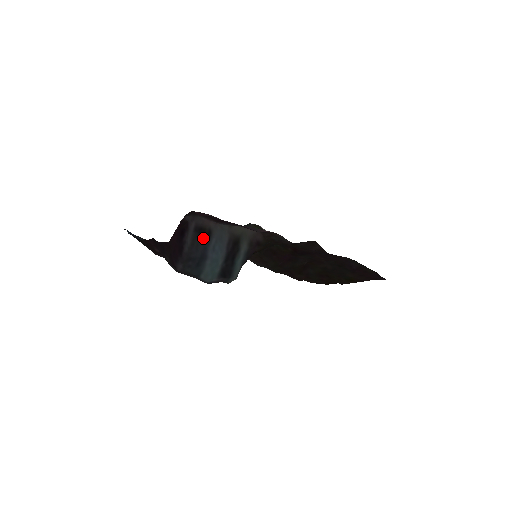
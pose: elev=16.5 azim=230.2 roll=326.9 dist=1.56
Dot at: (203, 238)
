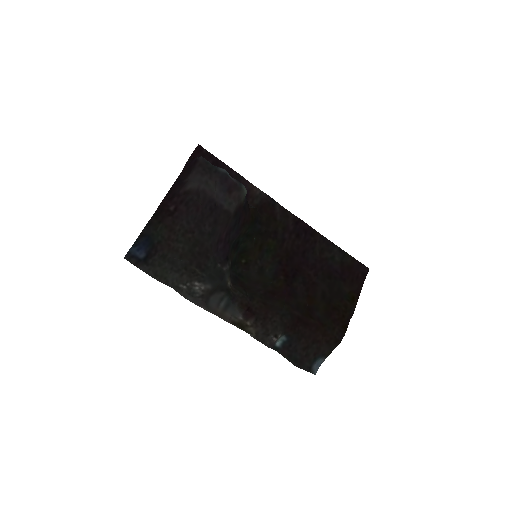
Dot at: occluded
